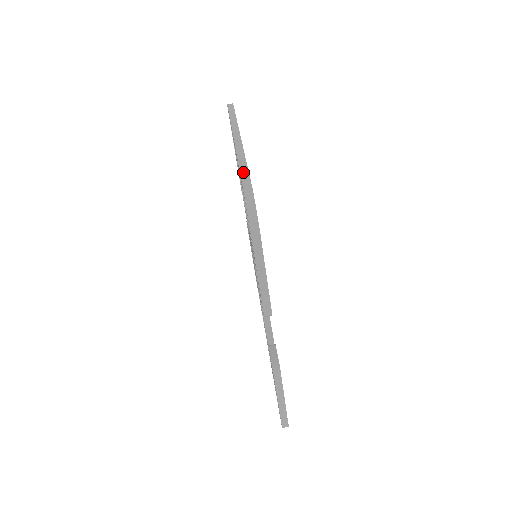
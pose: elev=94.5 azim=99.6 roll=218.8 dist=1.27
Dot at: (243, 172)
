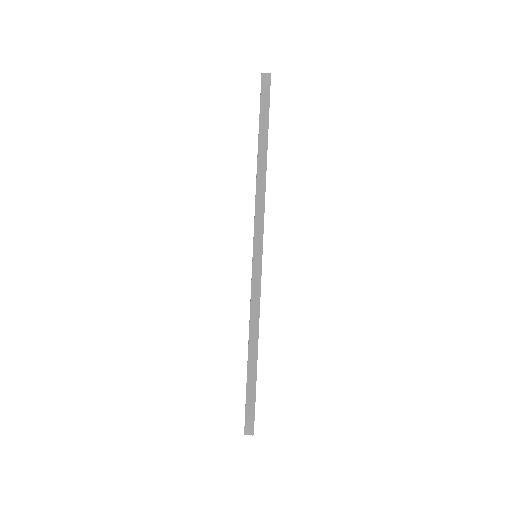
Dot at: (251, 371)
